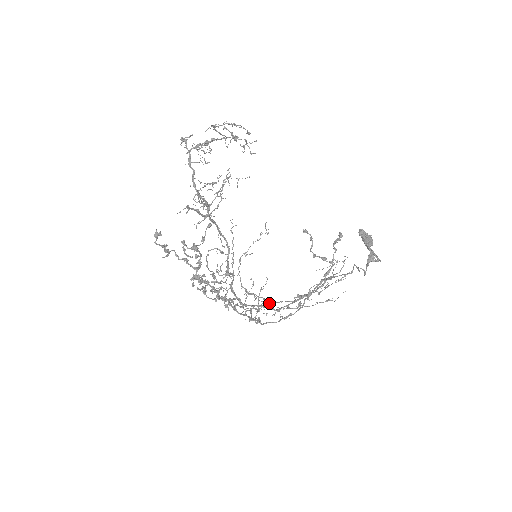
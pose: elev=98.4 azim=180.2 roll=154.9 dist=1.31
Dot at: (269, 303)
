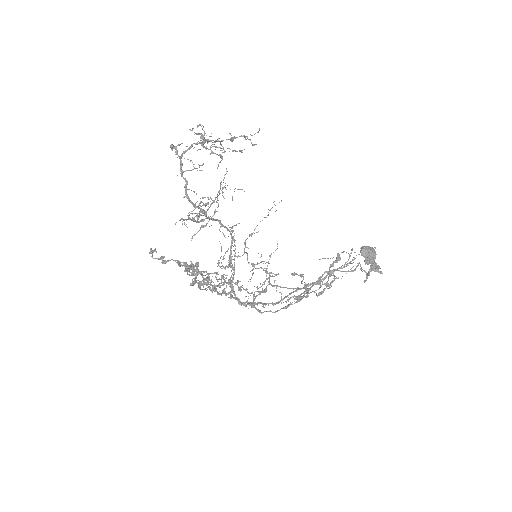
Dot at: (272, 286)
